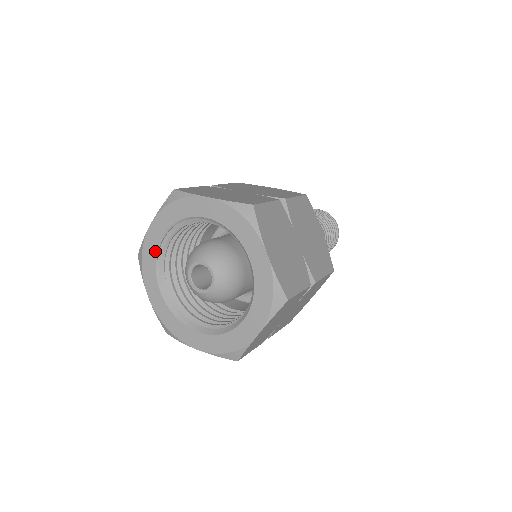
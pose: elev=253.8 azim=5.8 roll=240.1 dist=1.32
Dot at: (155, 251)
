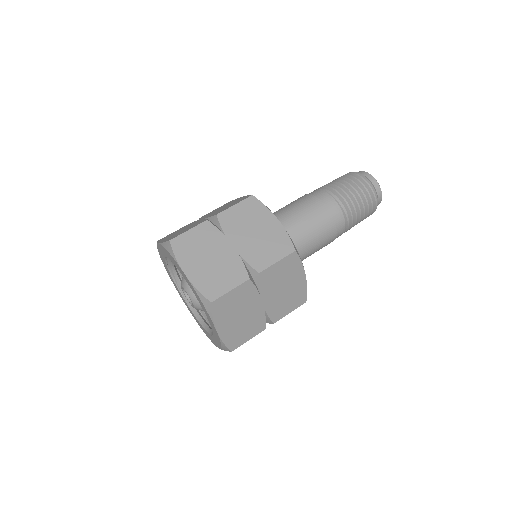
Dot at: (175, 284)
